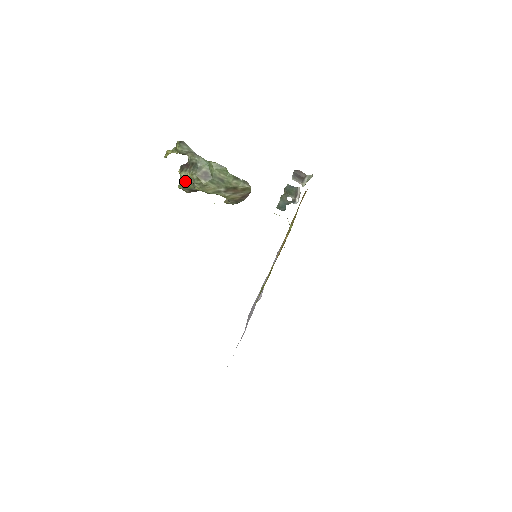
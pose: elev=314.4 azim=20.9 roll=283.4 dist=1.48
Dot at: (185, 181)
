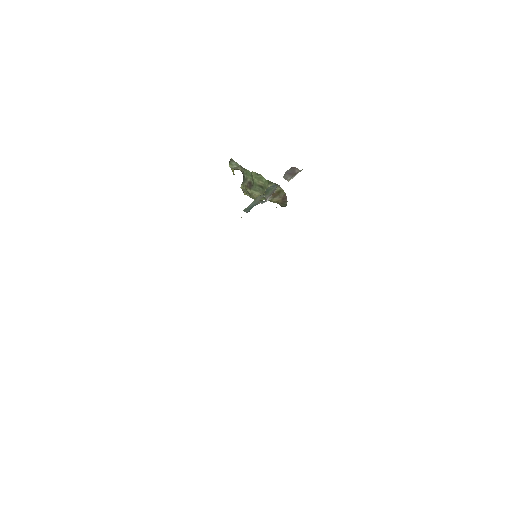
Dot at: (245, 192)
